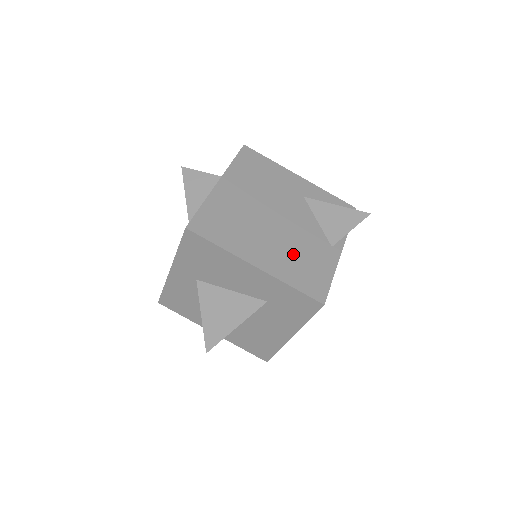
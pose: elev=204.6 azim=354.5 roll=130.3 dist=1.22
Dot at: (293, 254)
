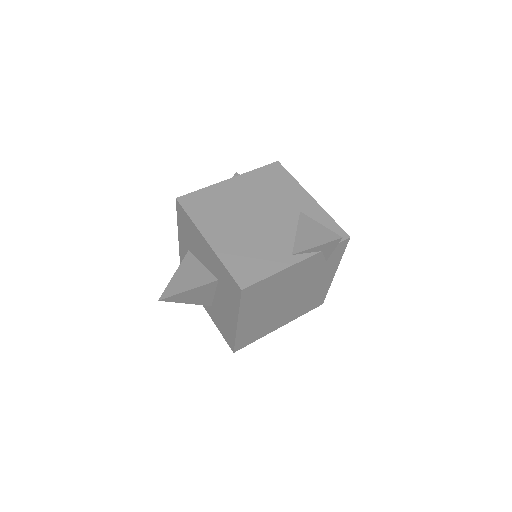
Dot at: (248, 245)
